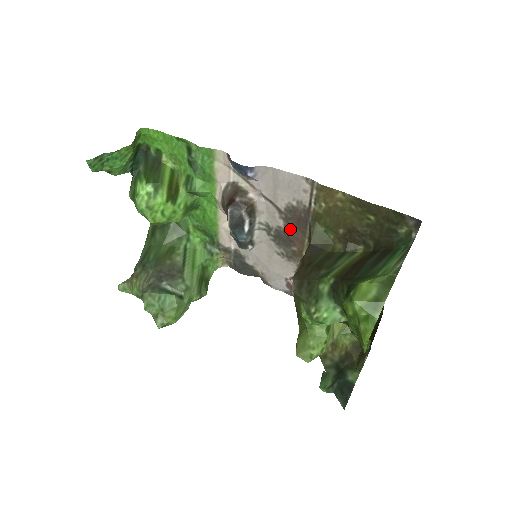
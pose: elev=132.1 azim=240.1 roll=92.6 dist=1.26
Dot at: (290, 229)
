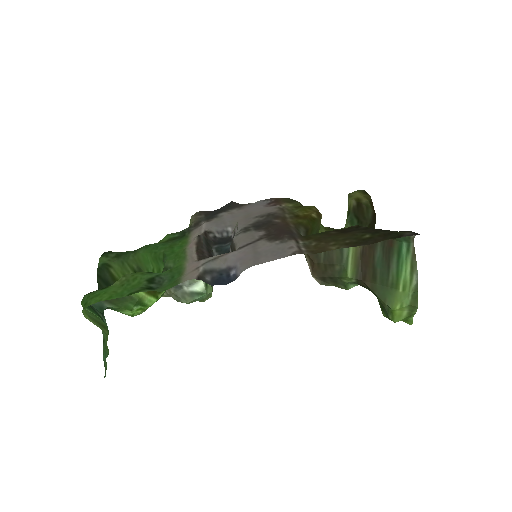
Dot at: (272, 229)
